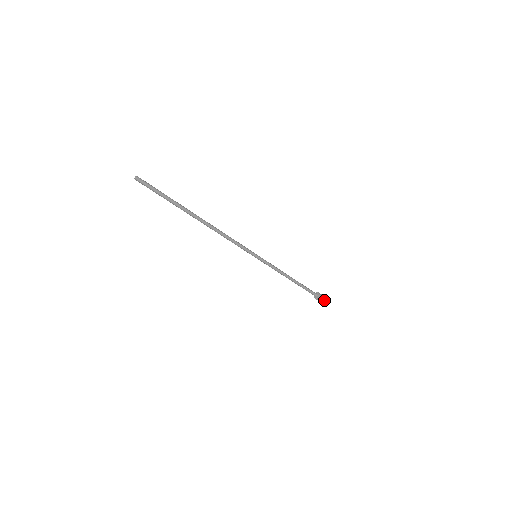
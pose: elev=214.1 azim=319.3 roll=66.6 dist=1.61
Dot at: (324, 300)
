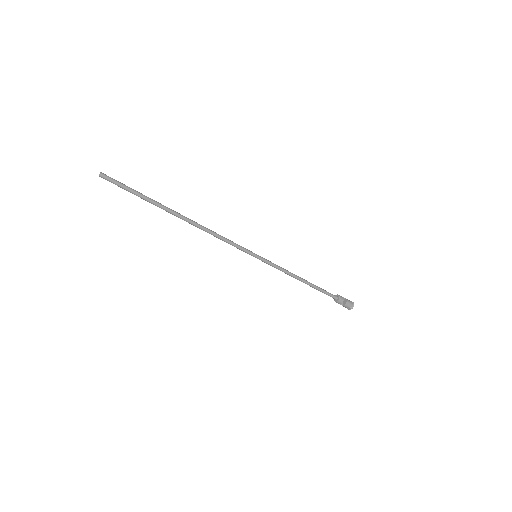
Dot at: (346, 303)
